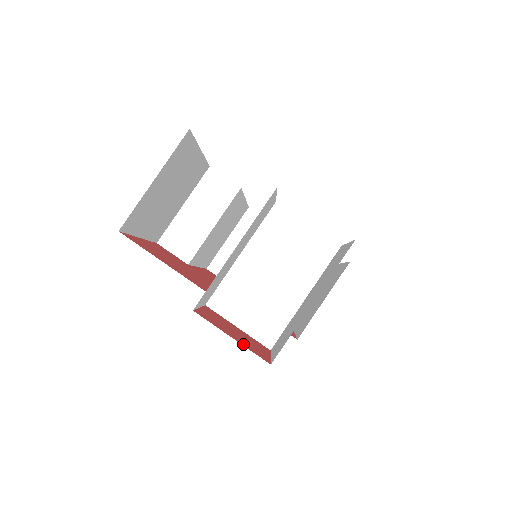
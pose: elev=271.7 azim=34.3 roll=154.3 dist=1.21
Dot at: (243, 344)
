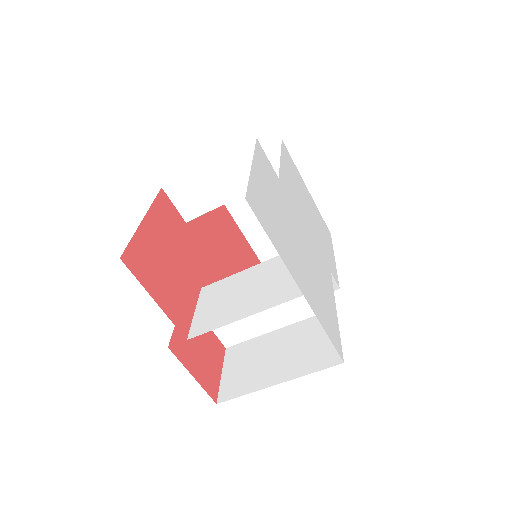
Dot at: (201, 380)
